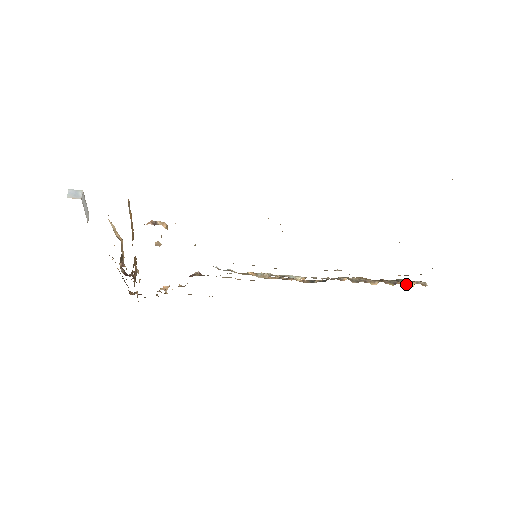
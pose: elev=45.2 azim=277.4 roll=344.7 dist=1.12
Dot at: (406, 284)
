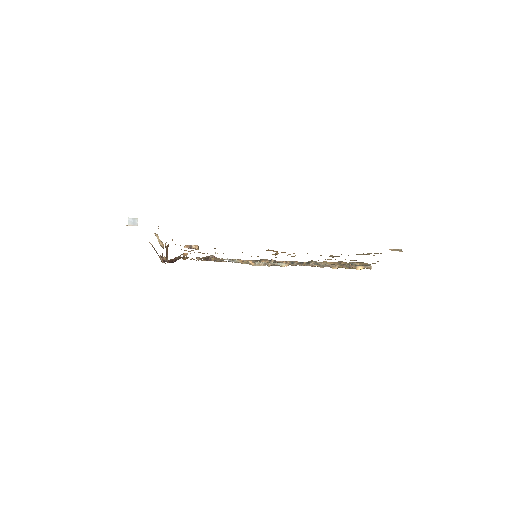
Dot at: (357, 268)
